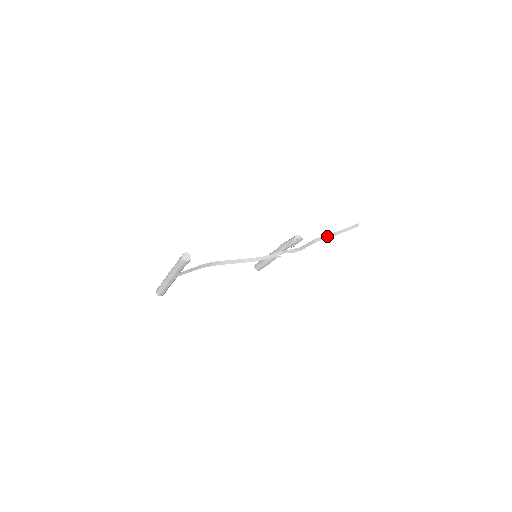
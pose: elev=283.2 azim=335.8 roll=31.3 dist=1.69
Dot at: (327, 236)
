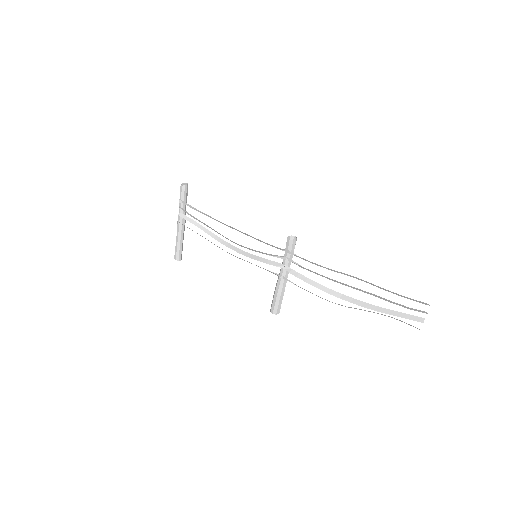
Dot at: (363, 304)
